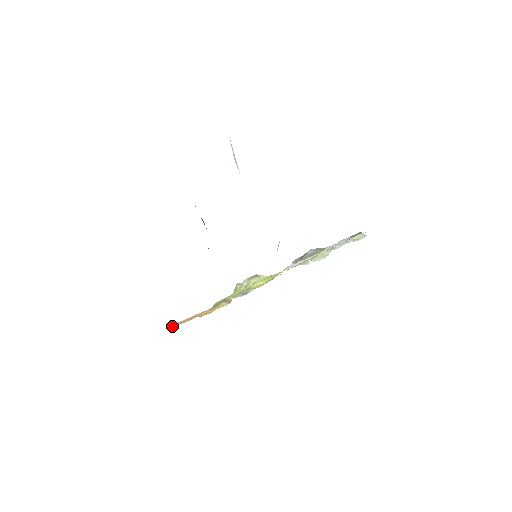
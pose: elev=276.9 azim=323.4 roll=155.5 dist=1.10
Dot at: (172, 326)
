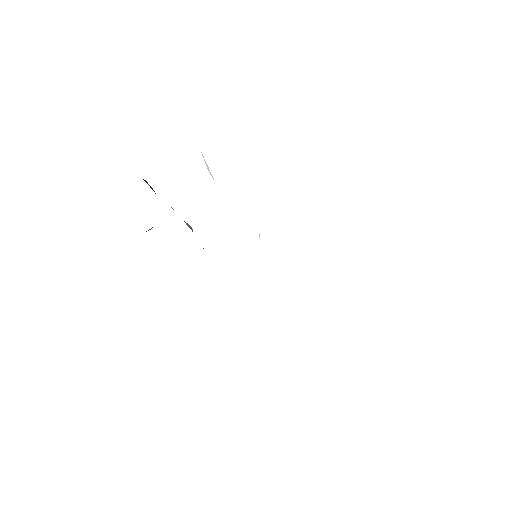
Dot at: occluded
